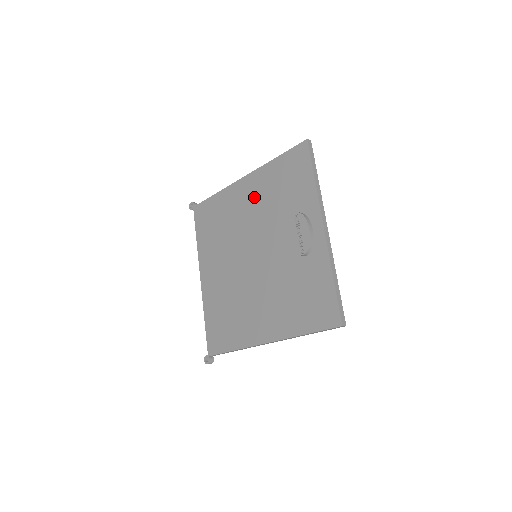
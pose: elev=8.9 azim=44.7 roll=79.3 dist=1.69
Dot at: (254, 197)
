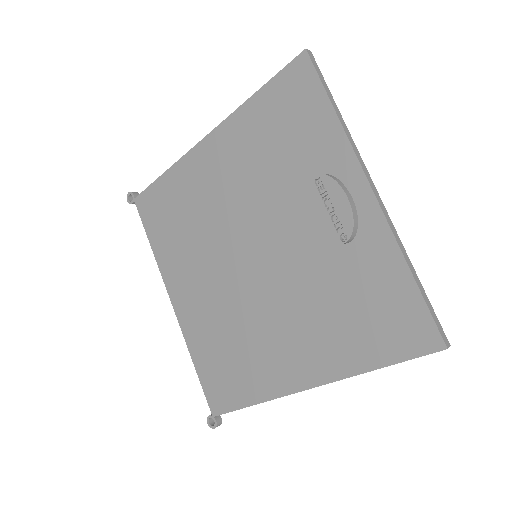
Dot at: (231, 164)
